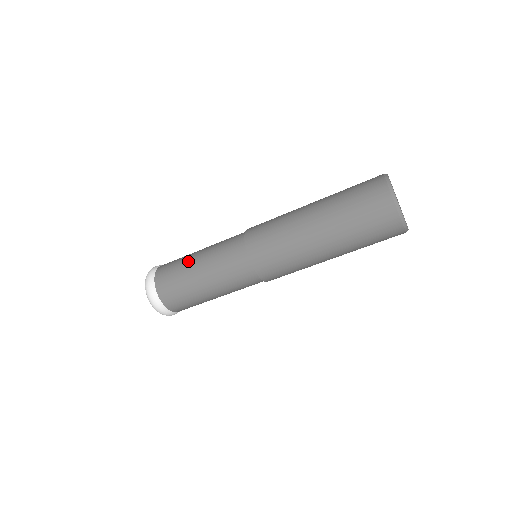
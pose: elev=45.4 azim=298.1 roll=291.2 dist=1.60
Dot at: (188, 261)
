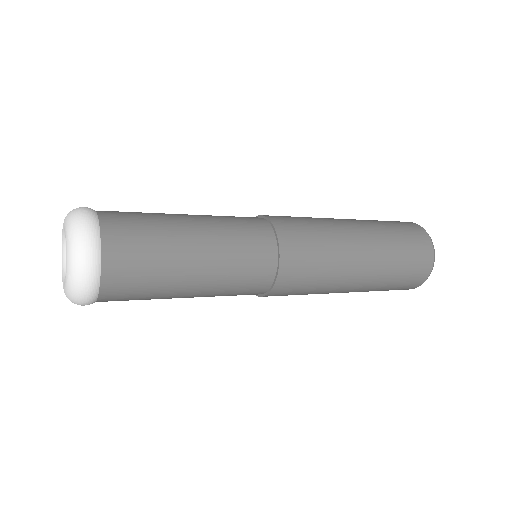
Dot at: (174, 223)
